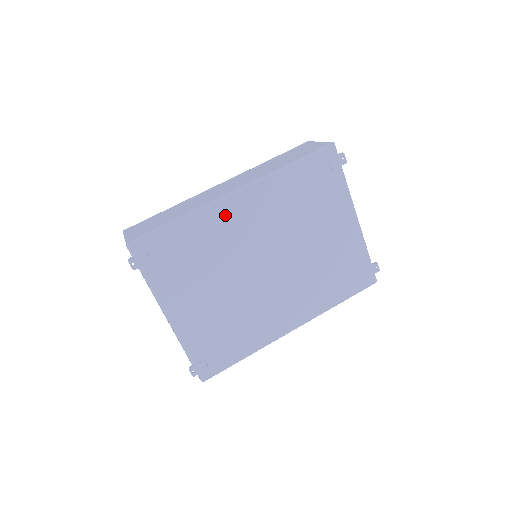
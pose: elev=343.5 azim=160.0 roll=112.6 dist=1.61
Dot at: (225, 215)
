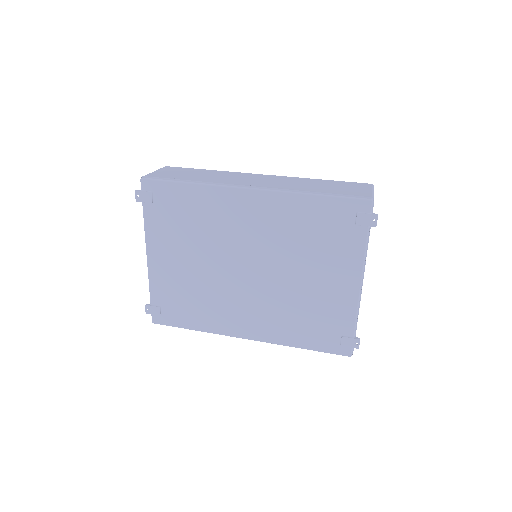
Dot at: (230, 203)
